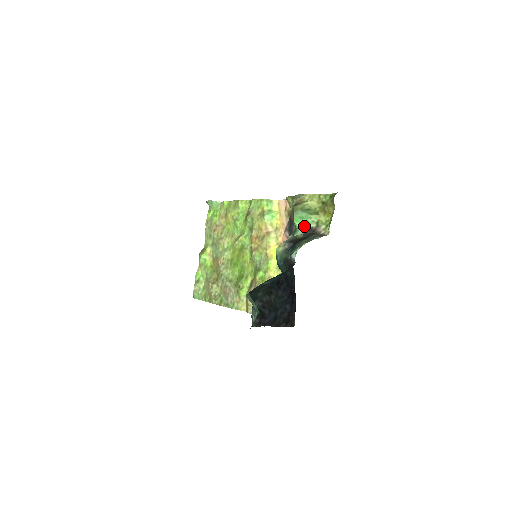
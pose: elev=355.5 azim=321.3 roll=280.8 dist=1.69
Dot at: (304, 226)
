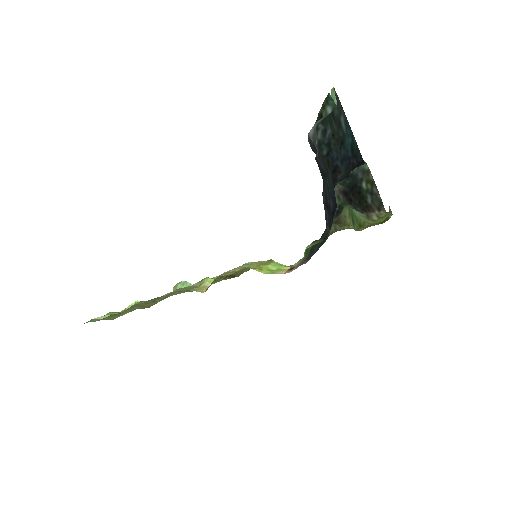
Dot at: occluded
